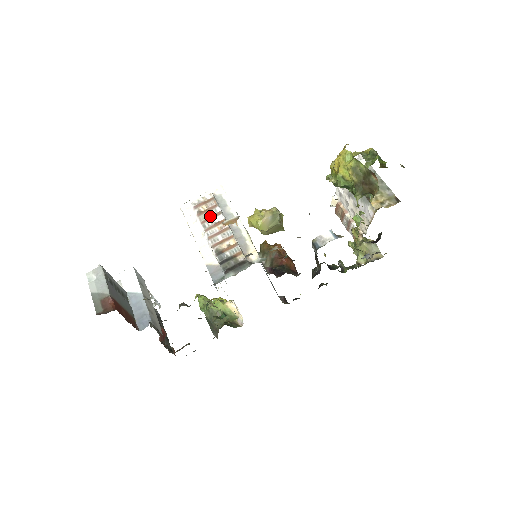
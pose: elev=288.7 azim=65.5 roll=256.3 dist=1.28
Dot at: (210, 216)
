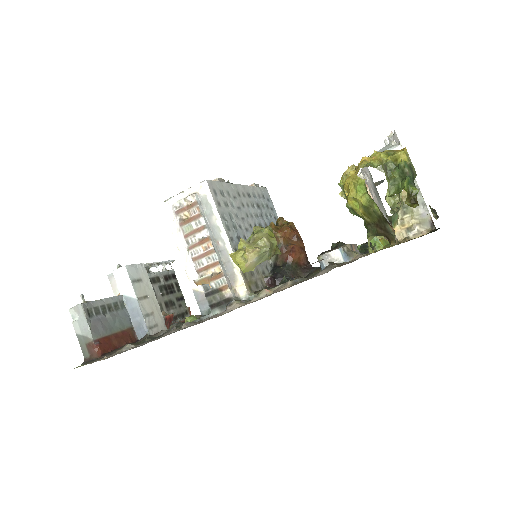
Dot at: (193, 229)
